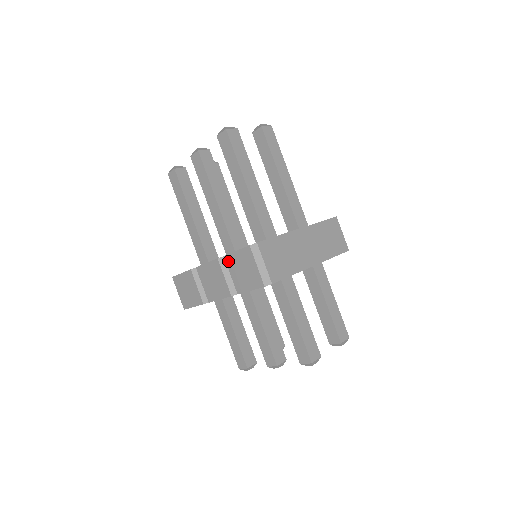
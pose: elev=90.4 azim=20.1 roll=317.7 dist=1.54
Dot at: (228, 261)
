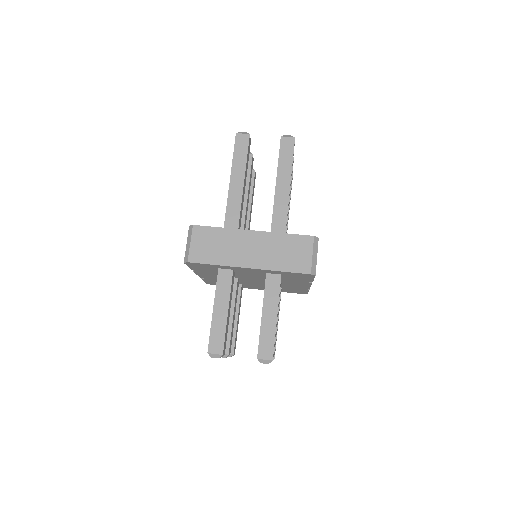
Dot at: occluded
